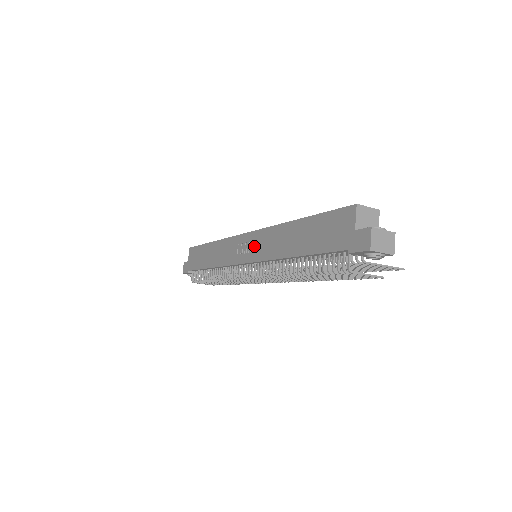
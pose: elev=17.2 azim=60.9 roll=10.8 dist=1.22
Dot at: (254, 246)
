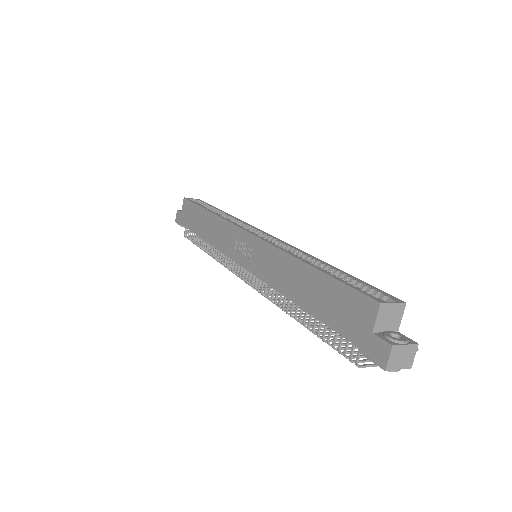
Dot at: (255, 255)
